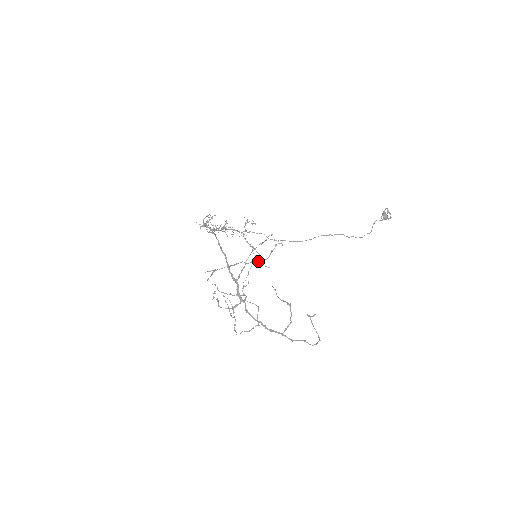
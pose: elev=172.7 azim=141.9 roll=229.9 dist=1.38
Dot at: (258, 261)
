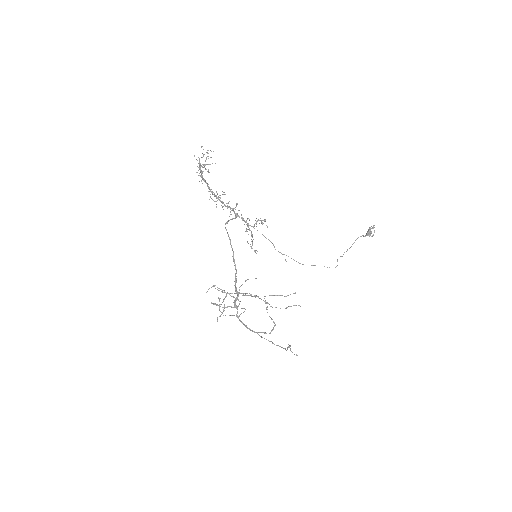
Dot at: (250, 244)
